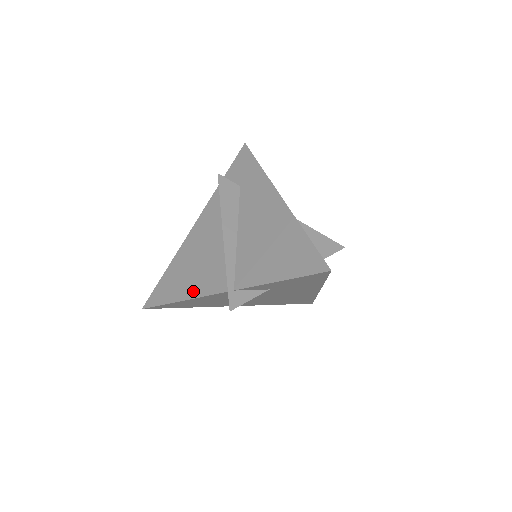
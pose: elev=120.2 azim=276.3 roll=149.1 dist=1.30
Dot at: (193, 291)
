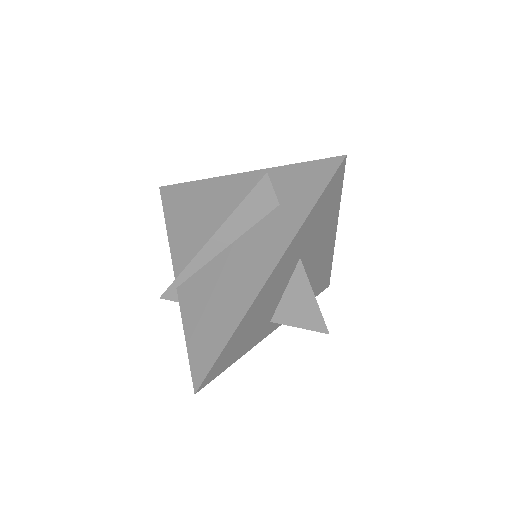
Dot at: (174, 237)
